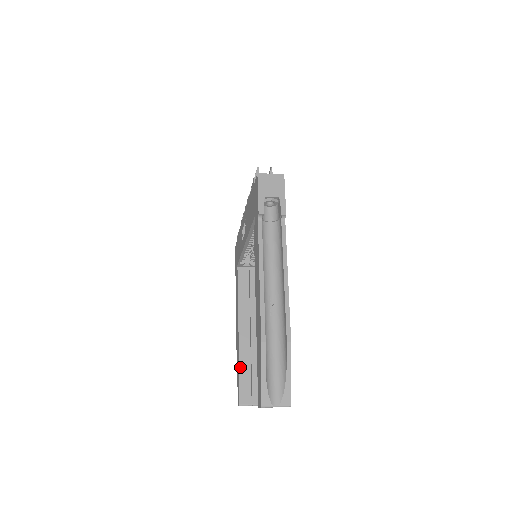
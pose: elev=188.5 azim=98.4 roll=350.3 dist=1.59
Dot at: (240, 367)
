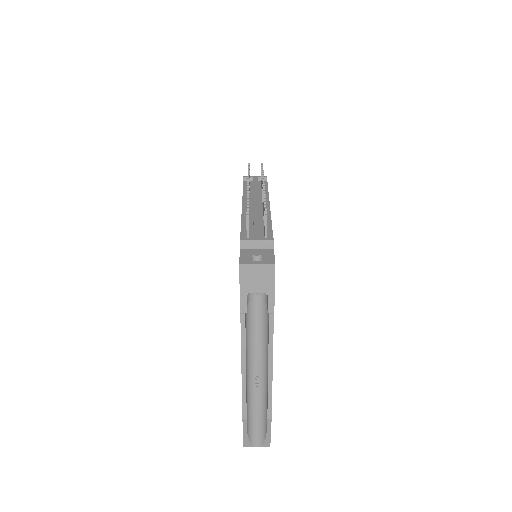
Dot at: occluded
